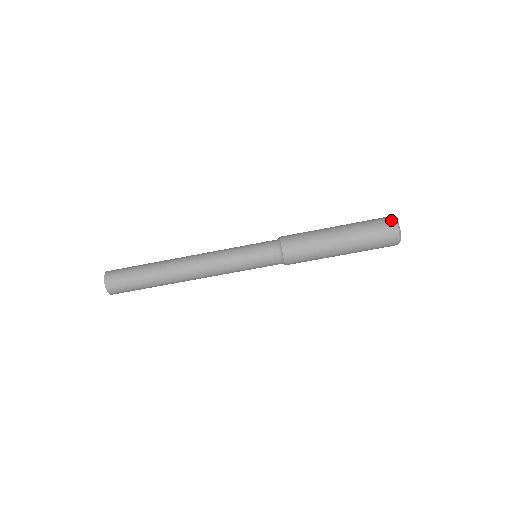
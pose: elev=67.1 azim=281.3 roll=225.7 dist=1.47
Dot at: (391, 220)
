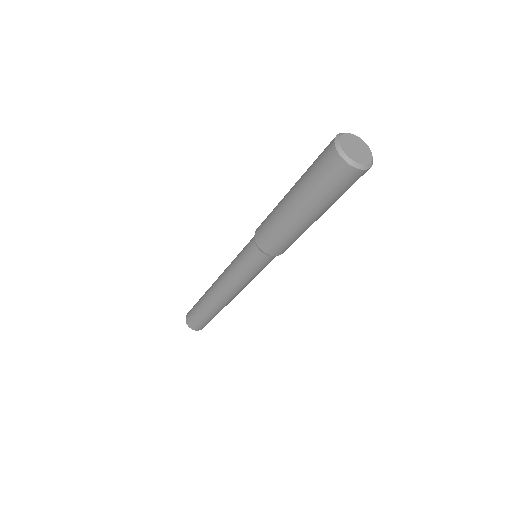
Dot at: (344, 169)
